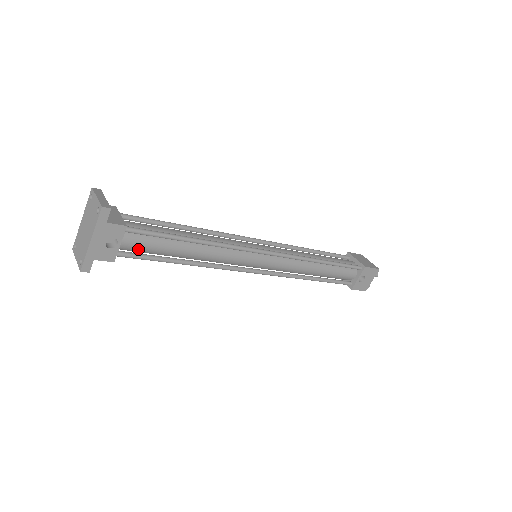
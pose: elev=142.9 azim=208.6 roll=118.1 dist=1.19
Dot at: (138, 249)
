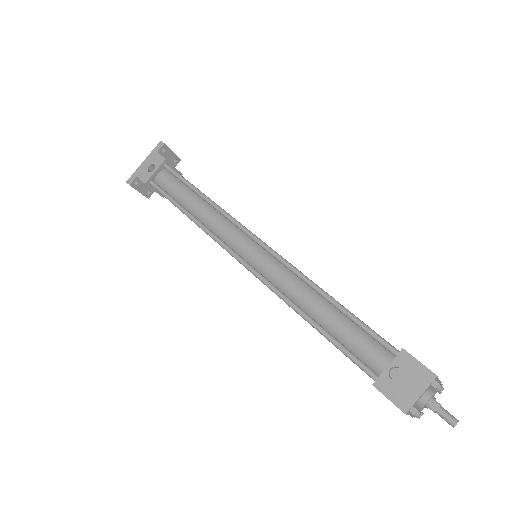
Dot at: (165, 187)
